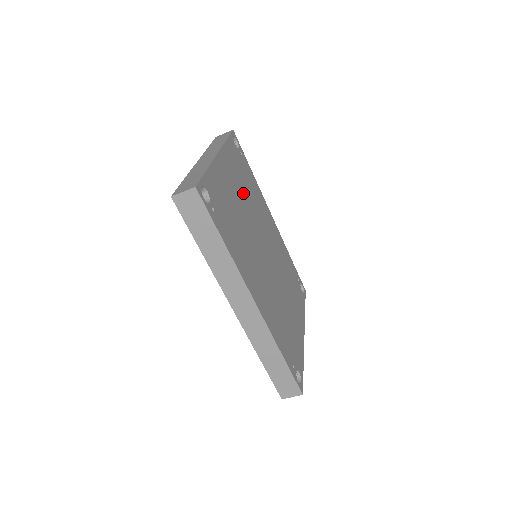
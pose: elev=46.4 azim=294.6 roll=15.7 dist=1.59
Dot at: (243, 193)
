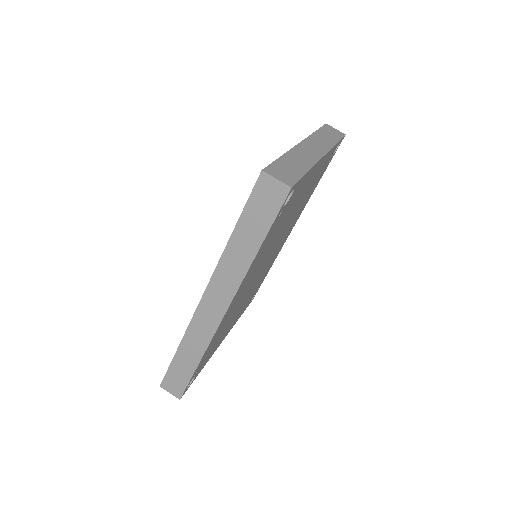
Dot at: (302, 200)
